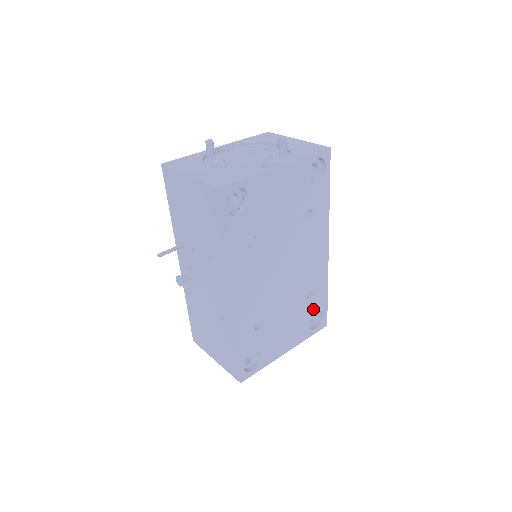
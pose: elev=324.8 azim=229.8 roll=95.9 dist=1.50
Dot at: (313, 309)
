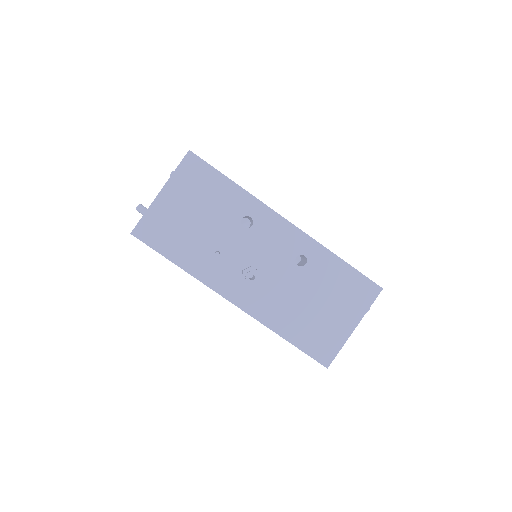
Dot at: occluded
